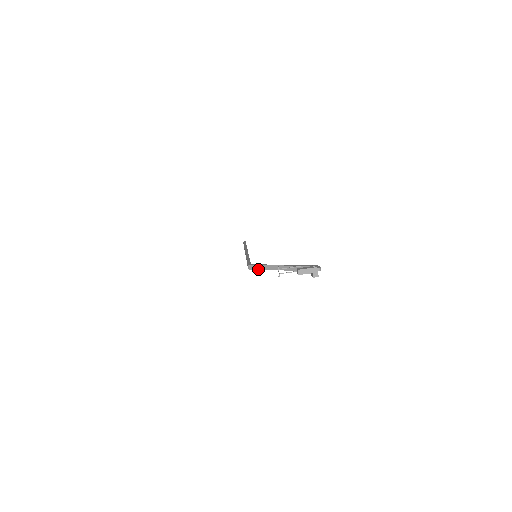
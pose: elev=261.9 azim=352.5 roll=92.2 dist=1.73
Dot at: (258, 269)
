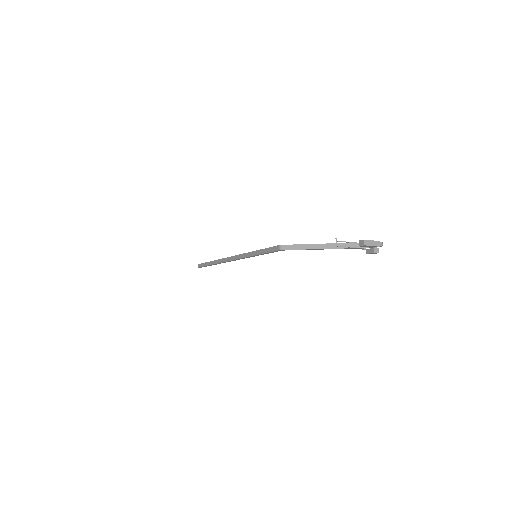
Dot at: (295, 249)
